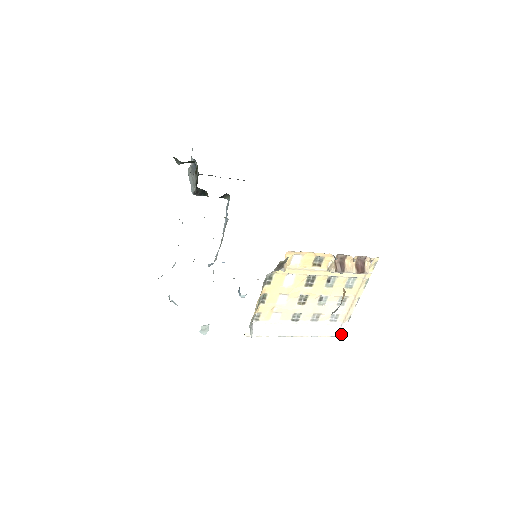
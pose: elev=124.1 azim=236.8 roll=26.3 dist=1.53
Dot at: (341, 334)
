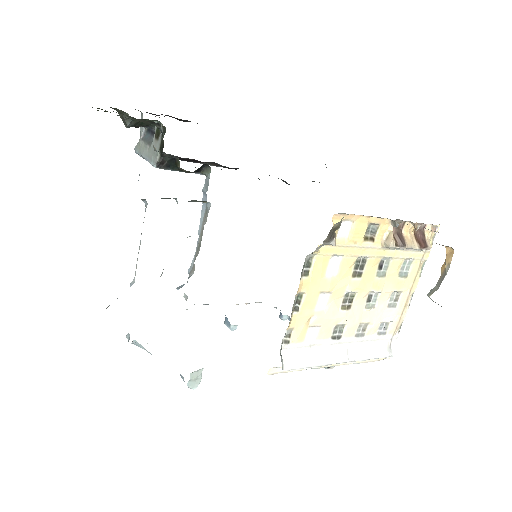
Dot at: (393, 353)
